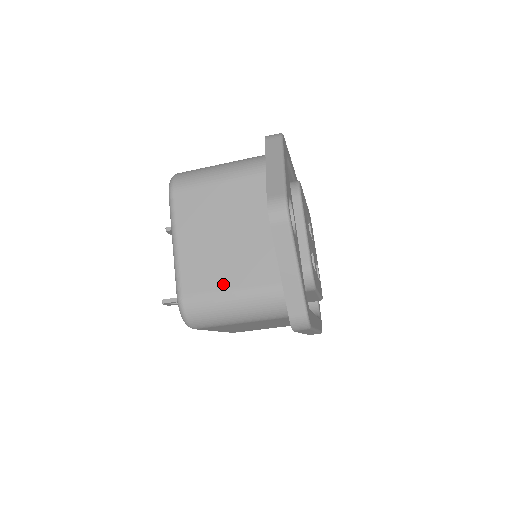
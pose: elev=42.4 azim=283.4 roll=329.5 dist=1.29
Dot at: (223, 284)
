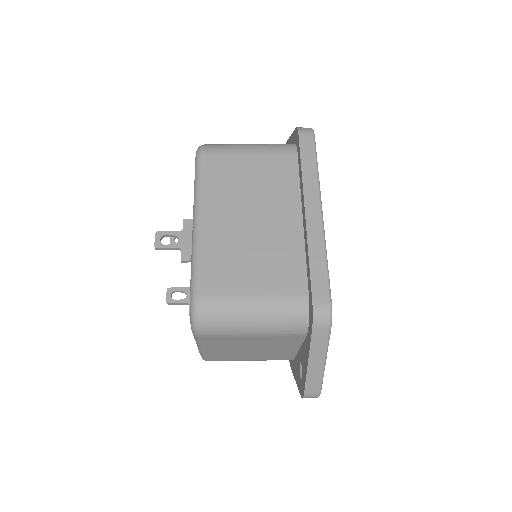
Dot at: (243, 359)
